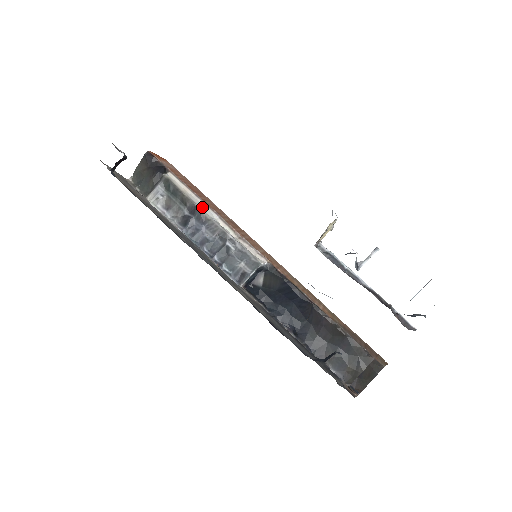
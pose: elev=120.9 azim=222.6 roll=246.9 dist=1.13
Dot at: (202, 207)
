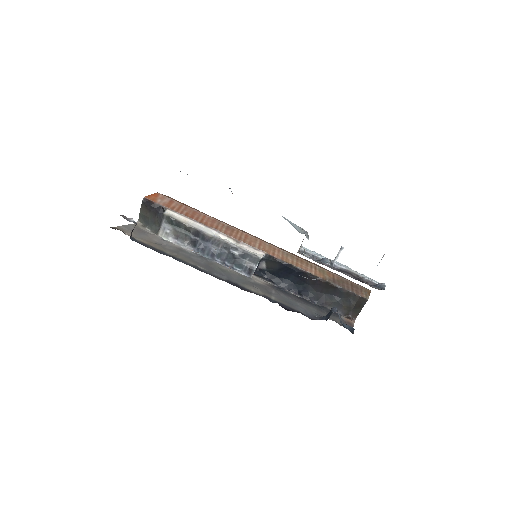
Dot at: (203, 229)
